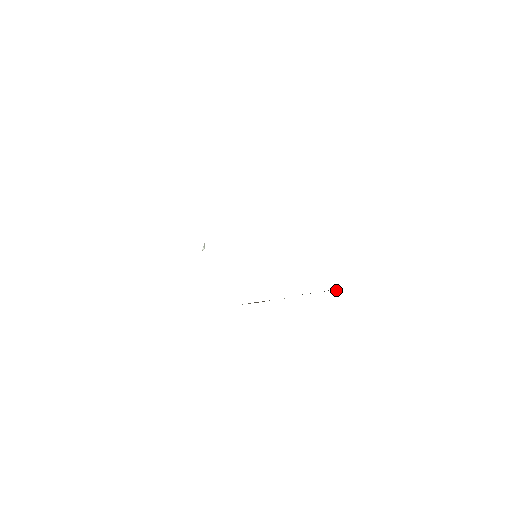
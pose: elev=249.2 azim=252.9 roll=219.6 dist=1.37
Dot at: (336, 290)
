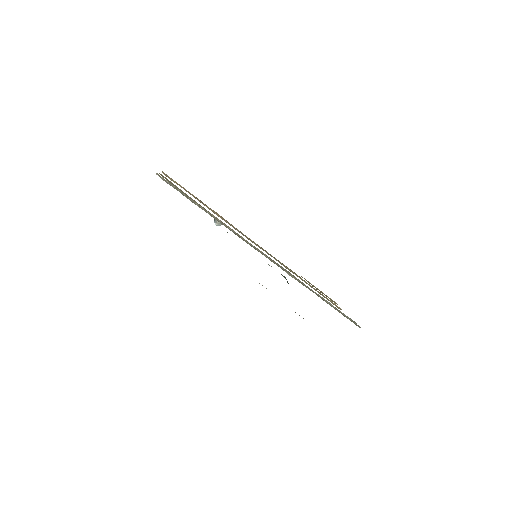
Dot at: occluded
